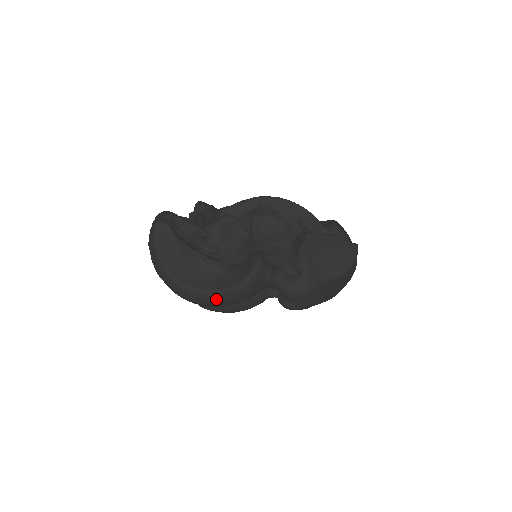
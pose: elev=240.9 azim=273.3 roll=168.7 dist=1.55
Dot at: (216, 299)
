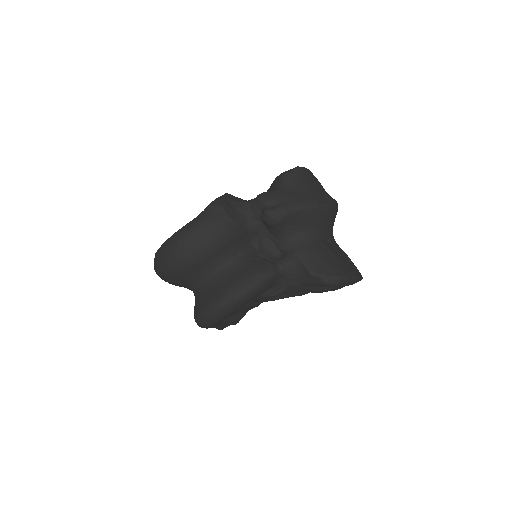
Dot at: (197, 221)
